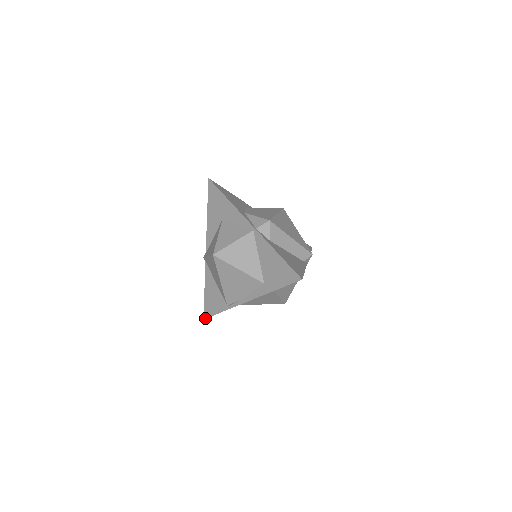
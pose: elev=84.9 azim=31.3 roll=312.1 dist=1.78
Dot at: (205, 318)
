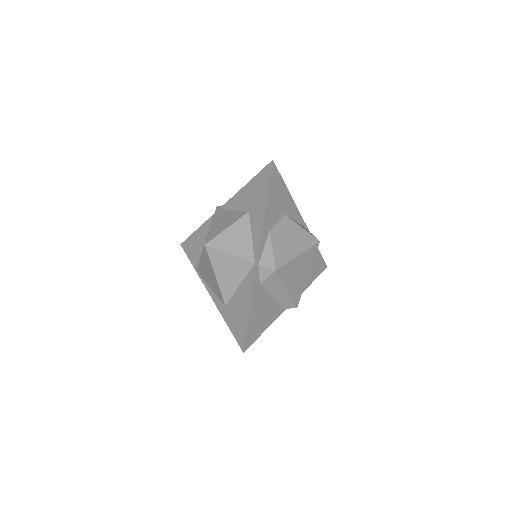
Dot at: (182, 246)
